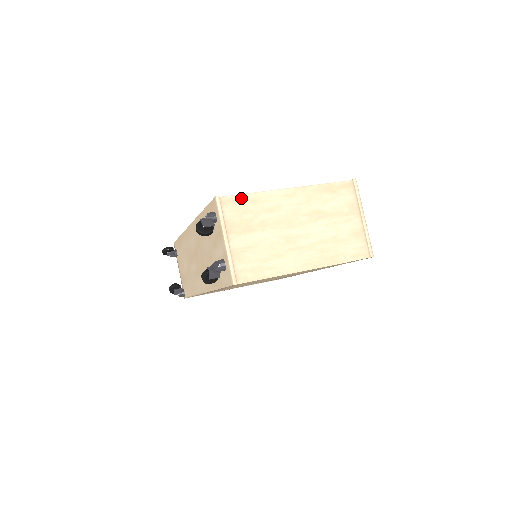
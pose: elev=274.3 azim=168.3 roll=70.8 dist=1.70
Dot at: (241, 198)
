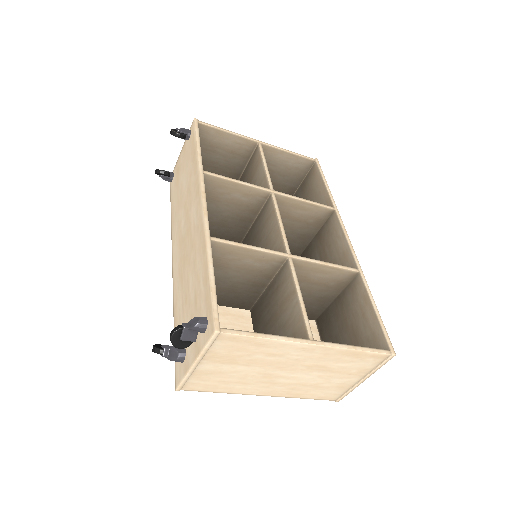
Dot at: (246, 339)
